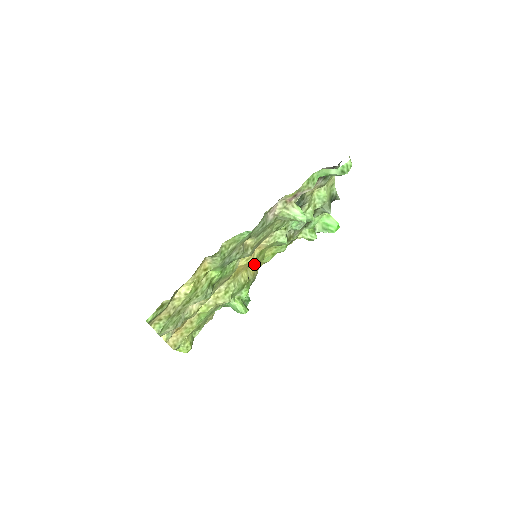
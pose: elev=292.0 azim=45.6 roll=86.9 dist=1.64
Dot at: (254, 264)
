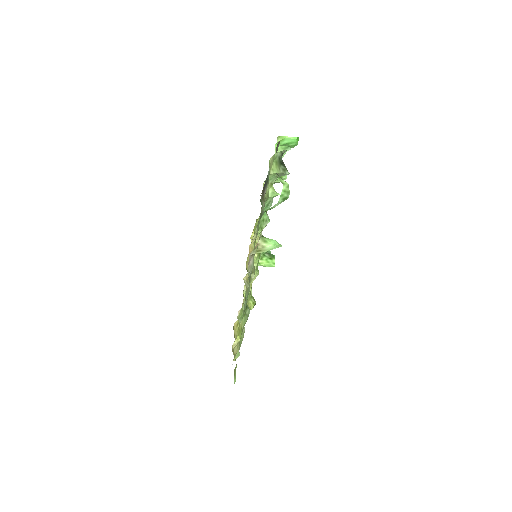
Dot at: occluded
